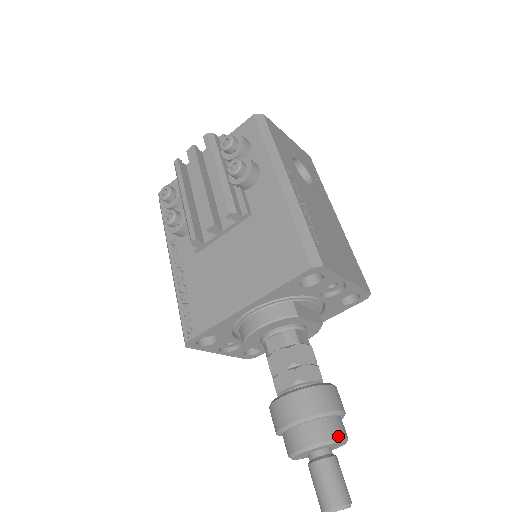
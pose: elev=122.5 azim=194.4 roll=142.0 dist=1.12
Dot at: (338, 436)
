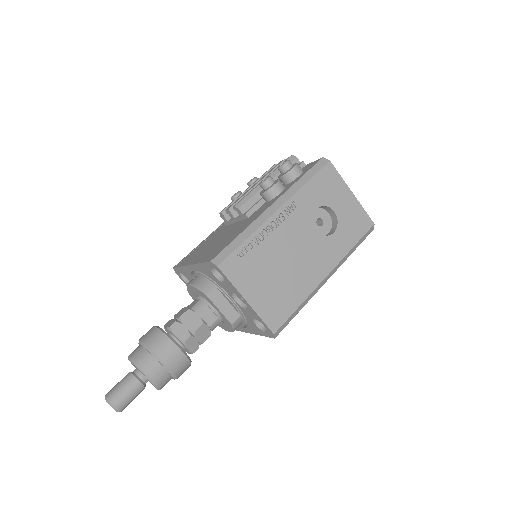
Dot at: (145, 370)
